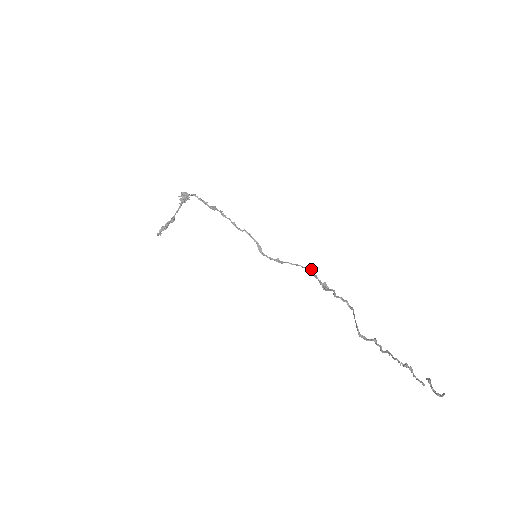
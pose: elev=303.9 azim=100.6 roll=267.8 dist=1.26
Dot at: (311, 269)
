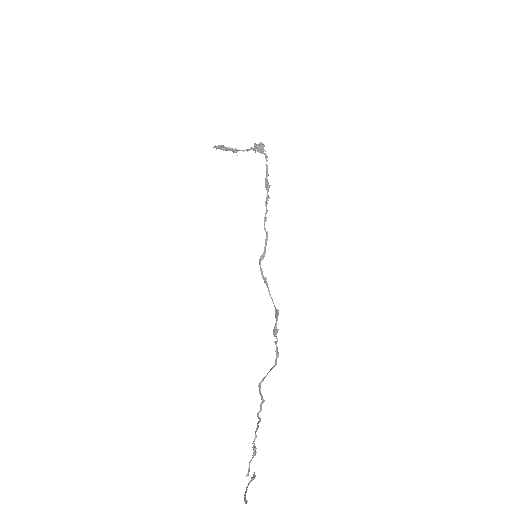
Dot at: (278, 313)
